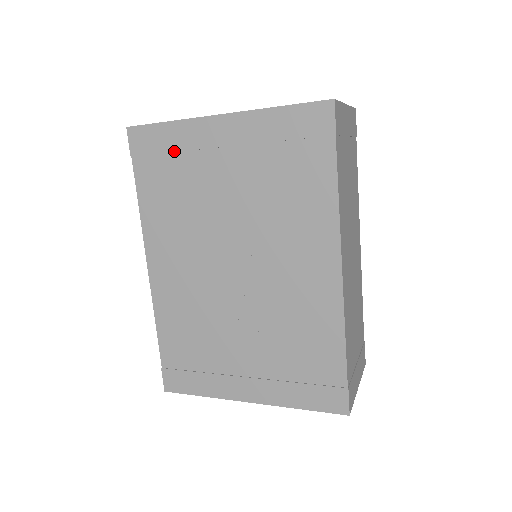
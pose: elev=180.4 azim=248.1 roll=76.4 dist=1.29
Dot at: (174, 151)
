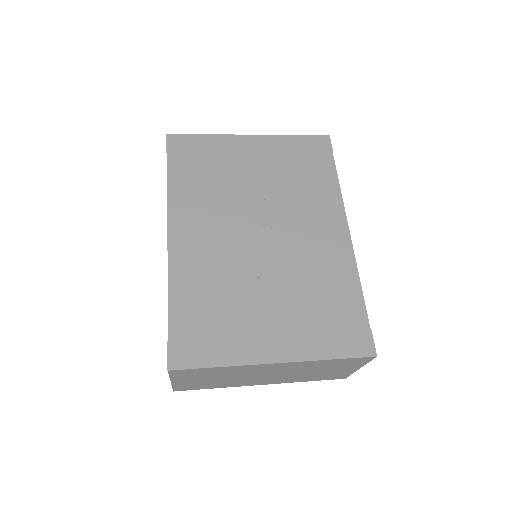
Dot at: (209, 152)
